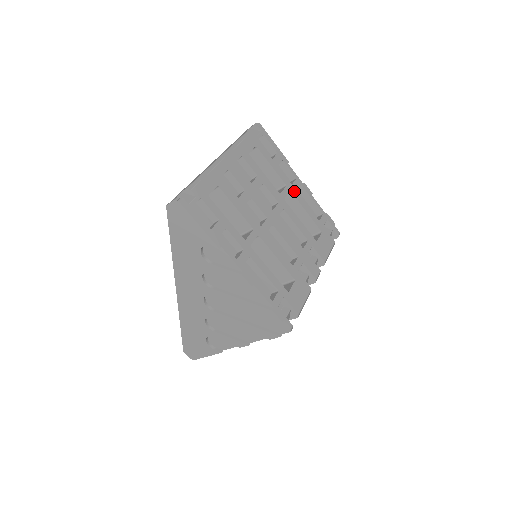
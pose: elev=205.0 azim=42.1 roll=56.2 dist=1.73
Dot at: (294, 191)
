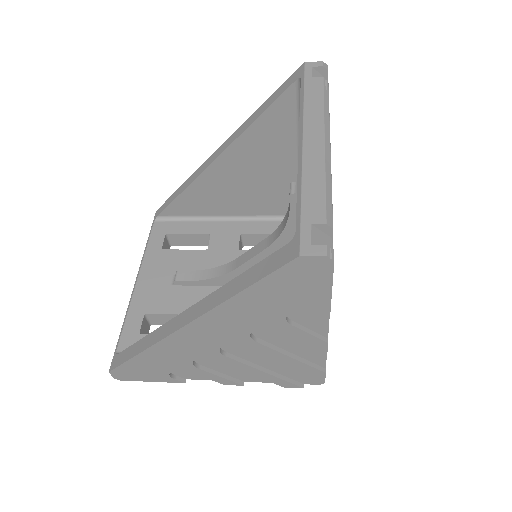
Dot at: occluded
